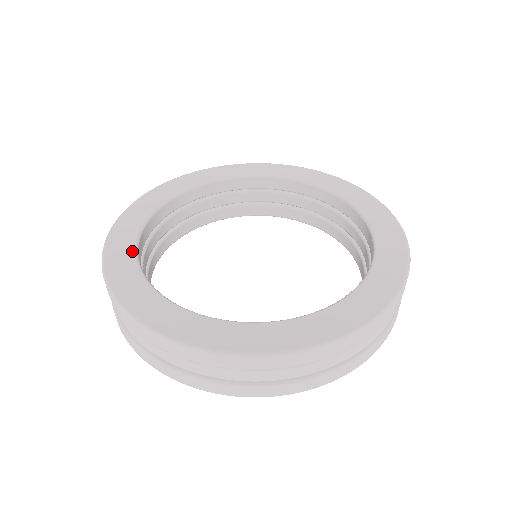
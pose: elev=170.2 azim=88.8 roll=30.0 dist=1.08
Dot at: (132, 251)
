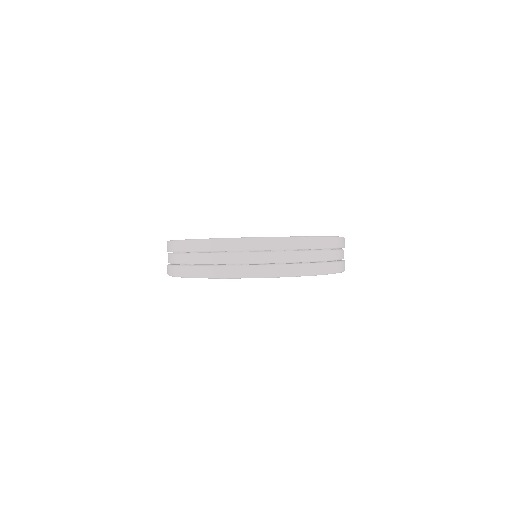
Dot at: occluded
